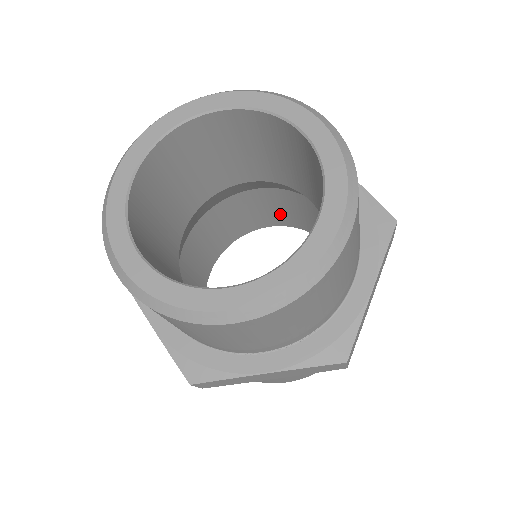
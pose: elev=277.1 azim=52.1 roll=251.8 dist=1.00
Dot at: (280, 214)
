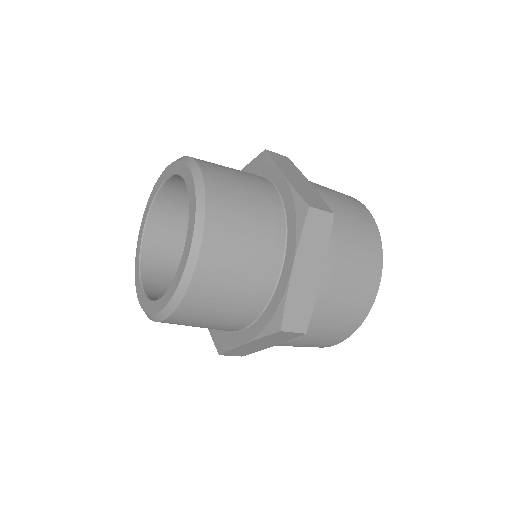
Dot at: occluded
